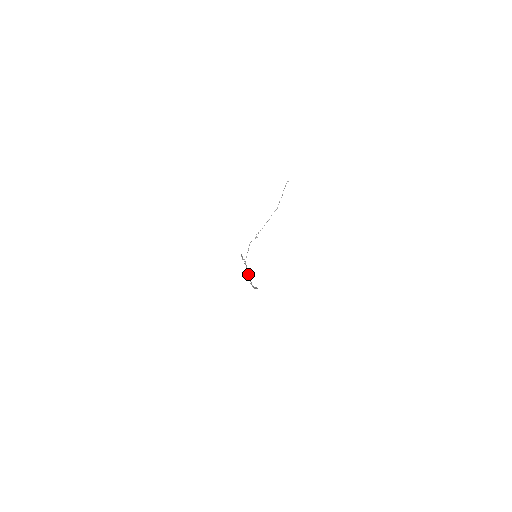
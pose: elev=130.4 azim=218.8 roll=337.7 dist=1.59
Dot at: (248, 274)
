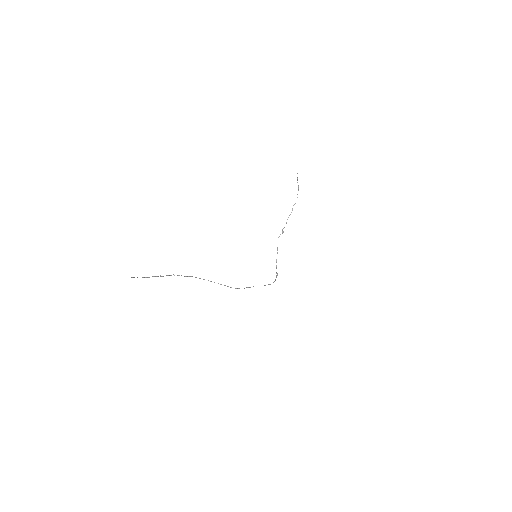
Dot at: (210, 281)
